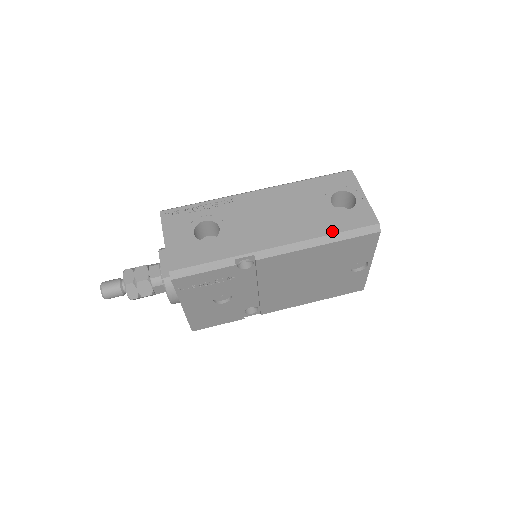
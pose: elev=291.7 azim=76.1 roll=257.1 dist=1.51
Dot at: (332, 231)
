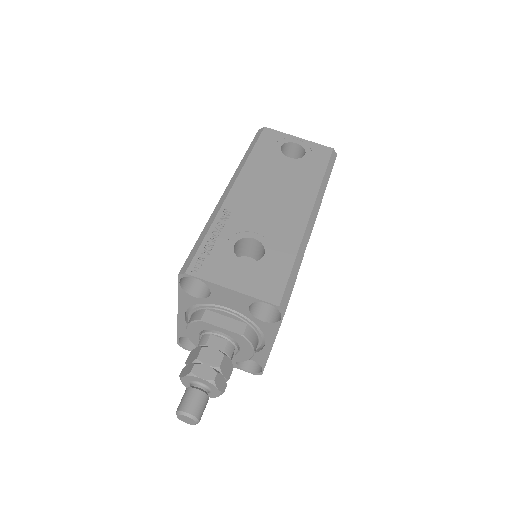
Dot at: (321, 175)
